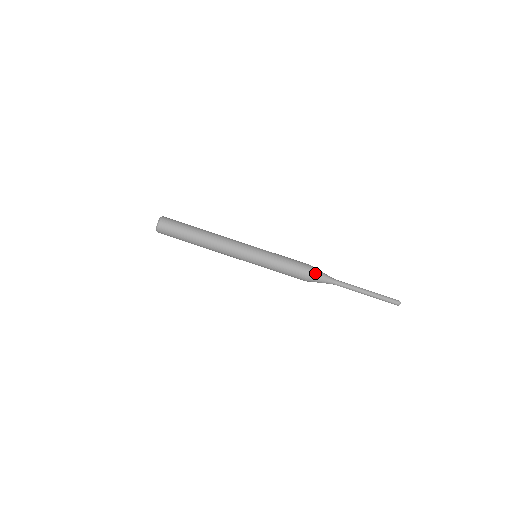
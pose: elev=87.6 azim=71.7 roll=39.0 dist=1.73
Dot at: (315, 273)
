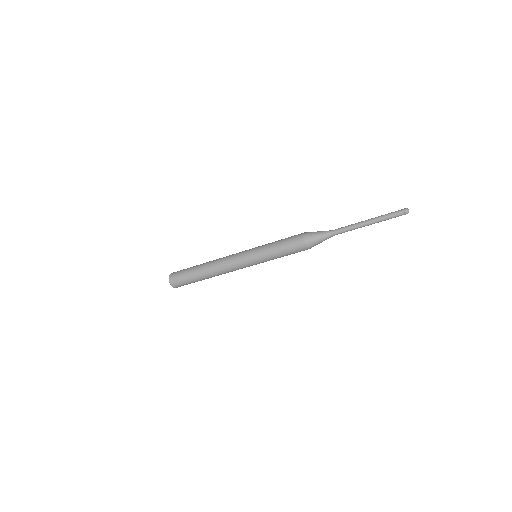
Dot at: (313, 246)
